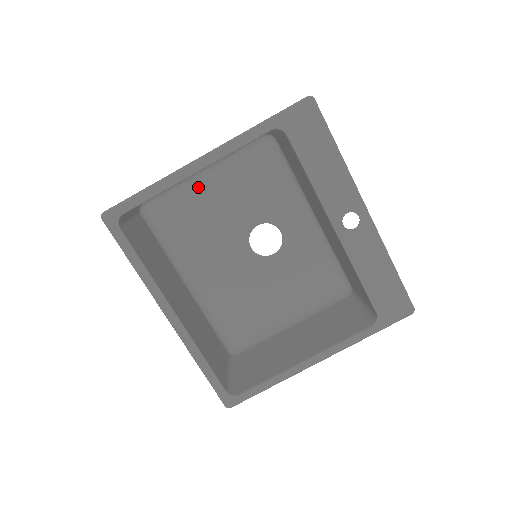
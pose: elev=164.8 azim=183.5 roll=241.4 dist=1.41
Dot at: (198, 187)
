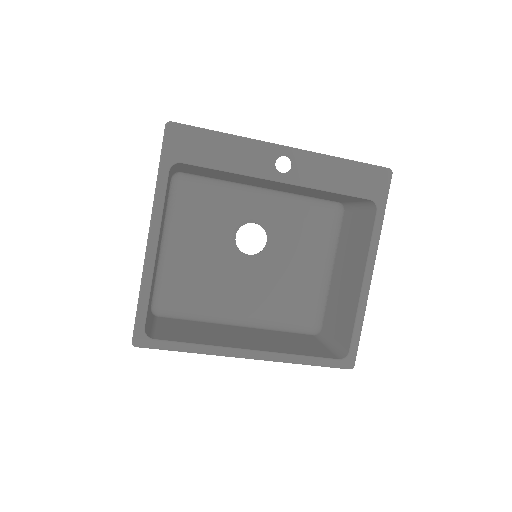
Dot at: (171, 258)
